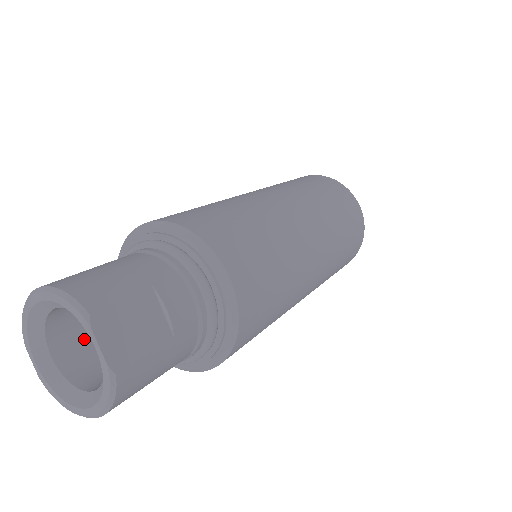
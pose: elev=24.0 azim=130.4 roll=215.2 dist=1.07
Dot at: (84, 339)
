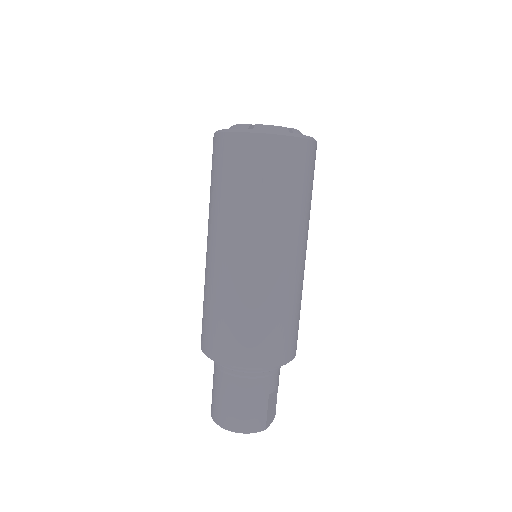
Dot at: occluded
